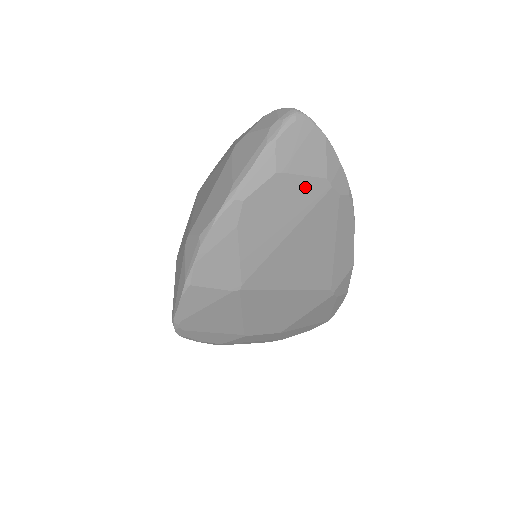
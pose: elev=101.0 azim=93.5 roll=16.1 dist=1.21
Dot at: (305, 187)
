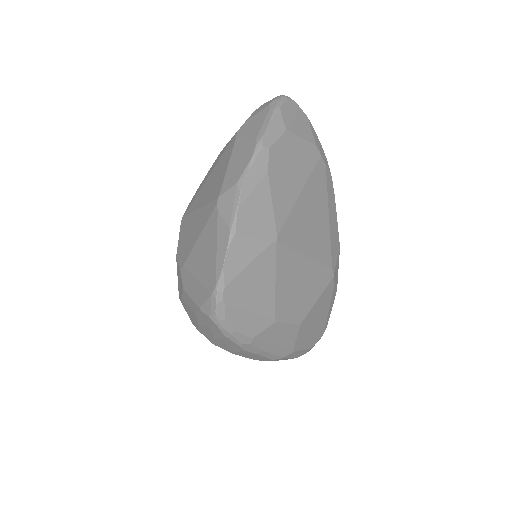
Dot at: (305, 149)
